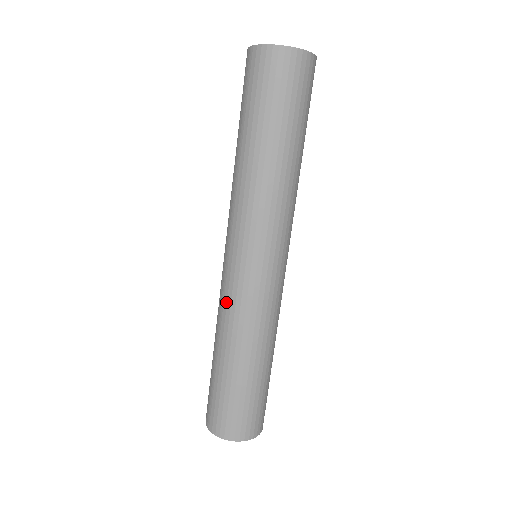
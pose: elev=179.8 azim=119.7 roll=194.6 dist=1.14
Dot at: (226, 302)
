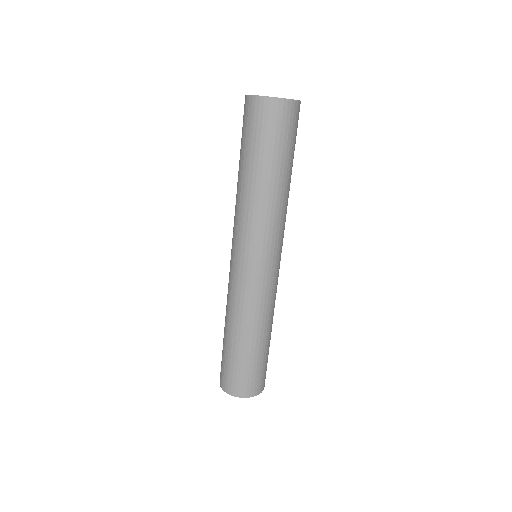
Dot at: (239, 296)
